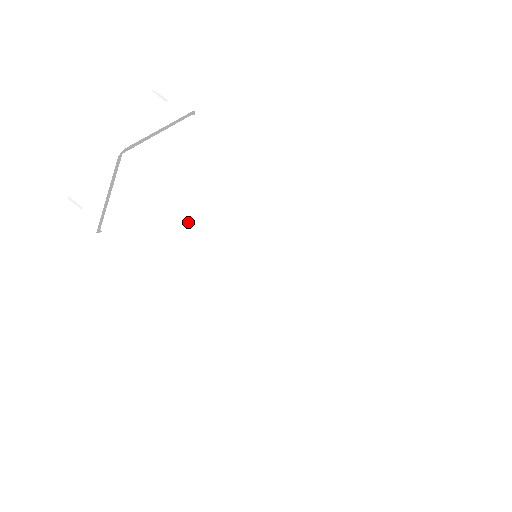
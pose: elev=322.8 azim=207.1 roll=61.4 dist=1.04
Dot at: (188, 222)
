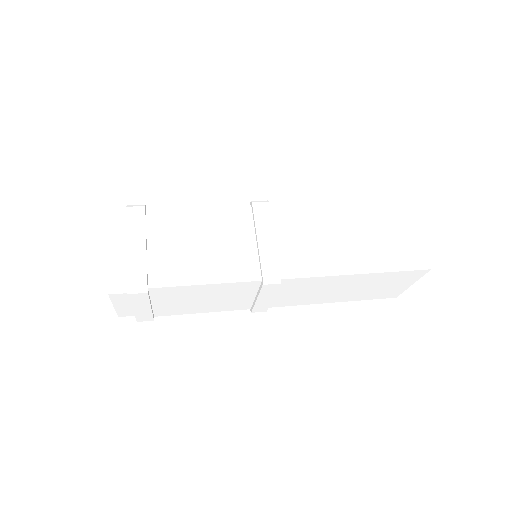
Dot at: (215, 289)
